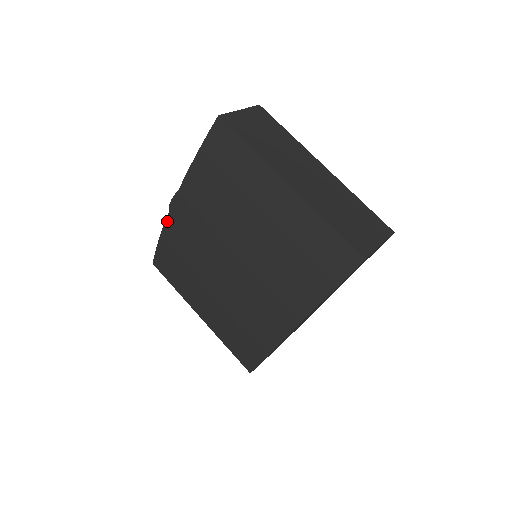
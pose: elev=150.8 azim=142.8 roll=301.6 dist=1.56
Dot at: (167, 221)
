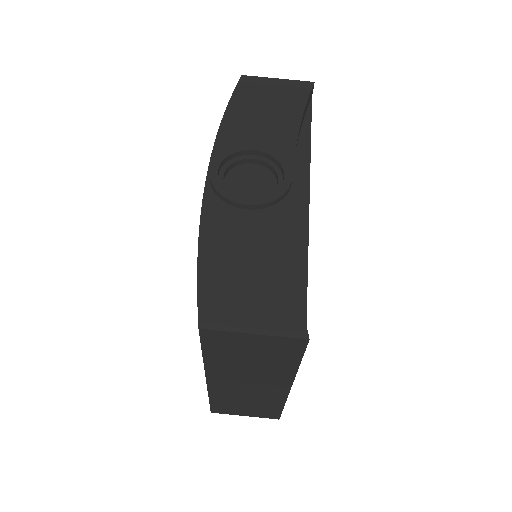
Dot at: (212, 153)
